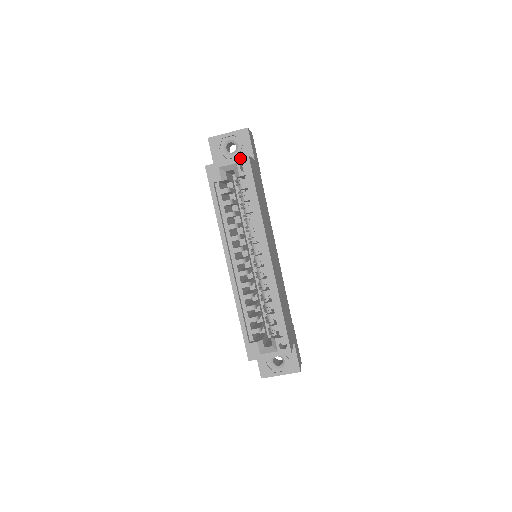
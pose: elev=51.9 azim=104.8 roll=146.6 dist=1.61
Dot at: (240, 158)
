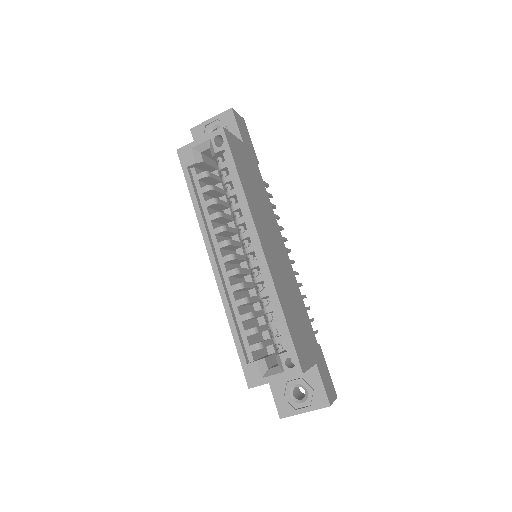
Dot at: (214, 132)
